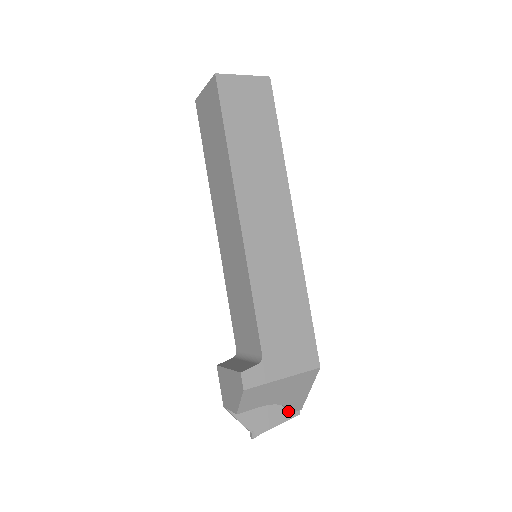
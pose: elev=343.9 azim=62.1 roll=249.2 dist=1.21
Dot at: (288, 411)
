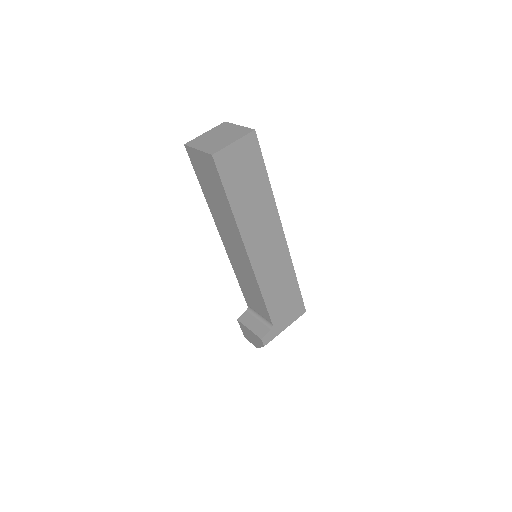
Dot at: occluded
